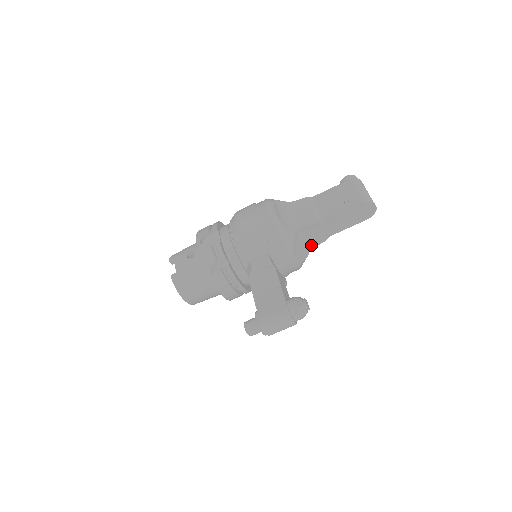
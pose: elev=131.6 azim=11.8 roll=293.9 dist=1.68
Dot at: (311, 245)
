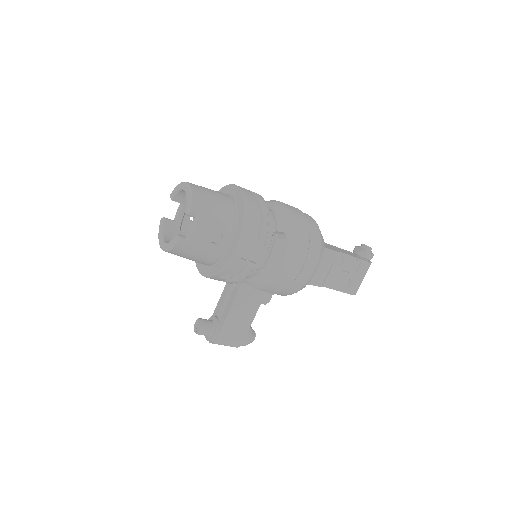
Dot at: occluded
